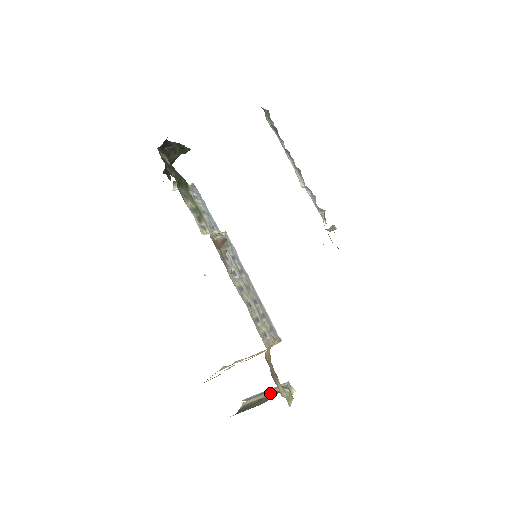
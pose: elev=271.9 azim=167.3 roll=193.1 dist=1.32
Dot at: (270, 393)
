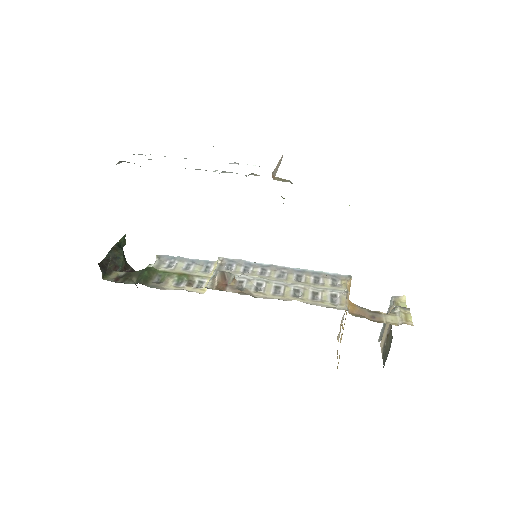
Dot at: occluded
